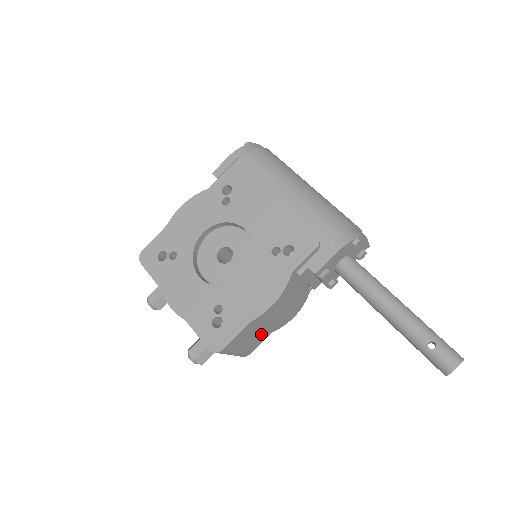
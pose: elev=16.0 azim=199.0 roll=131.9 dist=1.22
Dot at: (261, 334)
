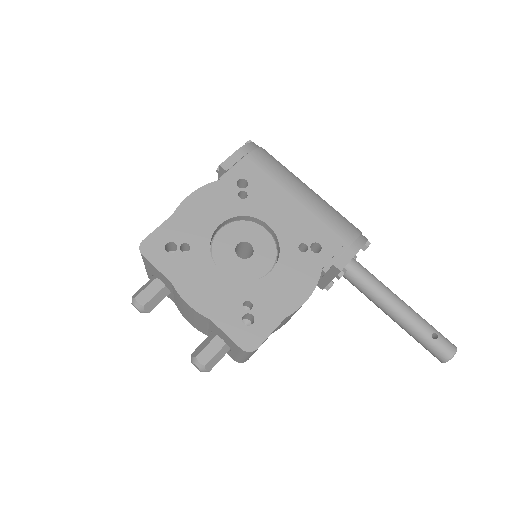
Dot at: occluded
